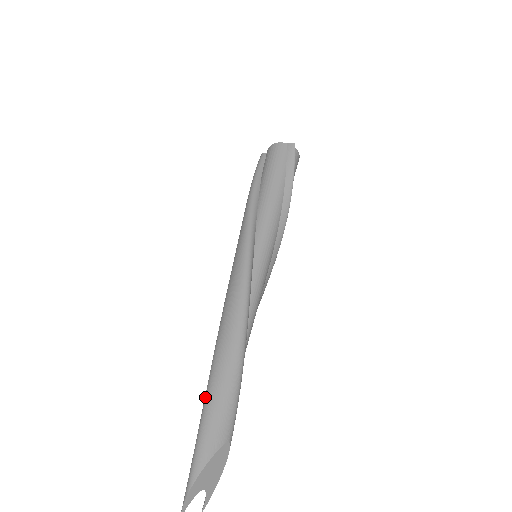
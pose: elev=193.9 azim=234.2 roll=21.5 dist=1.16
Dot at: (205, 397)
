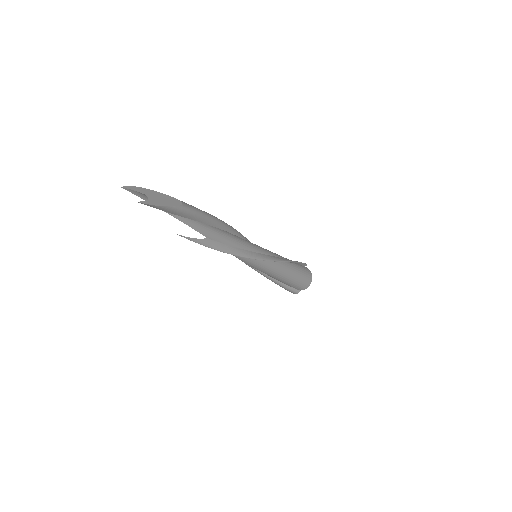
Dot at: occluded
